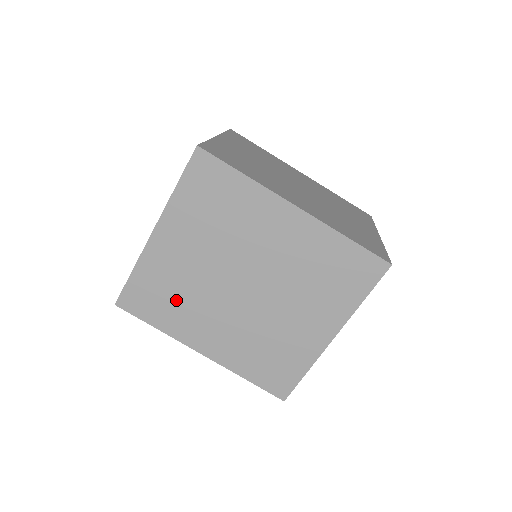
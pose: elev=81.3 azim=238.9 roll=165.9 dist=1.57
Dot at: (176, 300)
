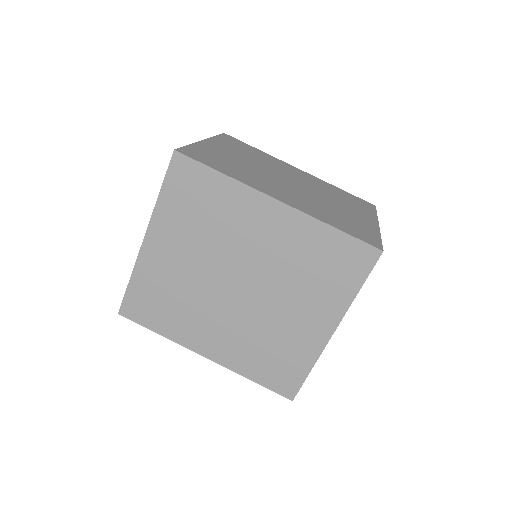
Dot at: (174, 305)
